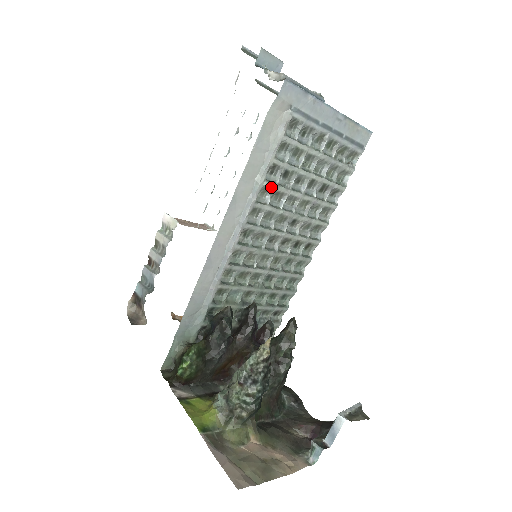
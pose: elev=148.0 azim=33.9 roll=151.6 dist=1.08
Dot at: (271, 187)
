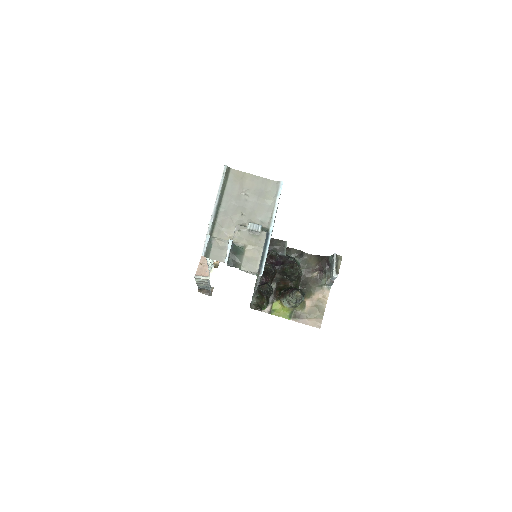
Dot at: occluded
